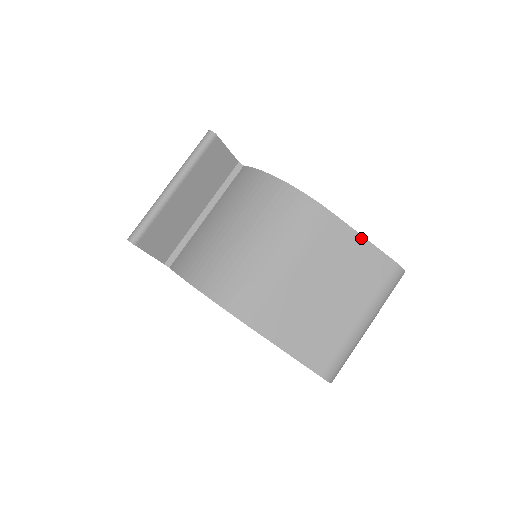
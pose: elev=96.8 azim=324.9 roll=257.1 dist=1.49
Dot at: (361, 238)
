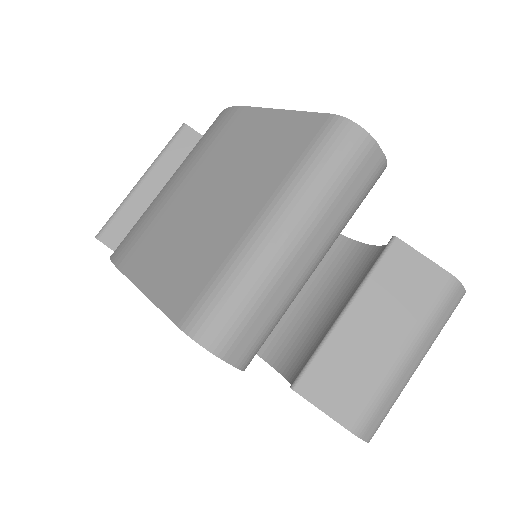
Dot at: (277, 112)
